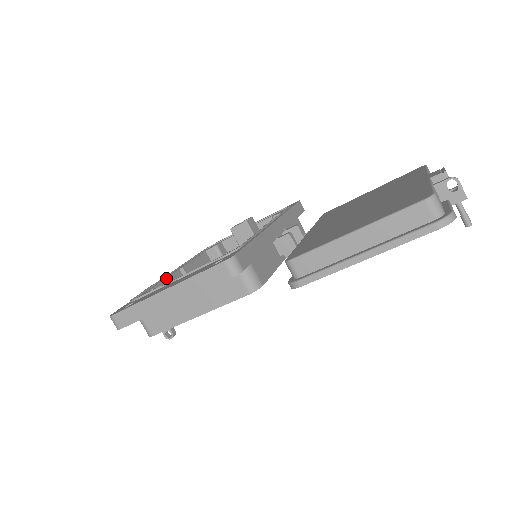
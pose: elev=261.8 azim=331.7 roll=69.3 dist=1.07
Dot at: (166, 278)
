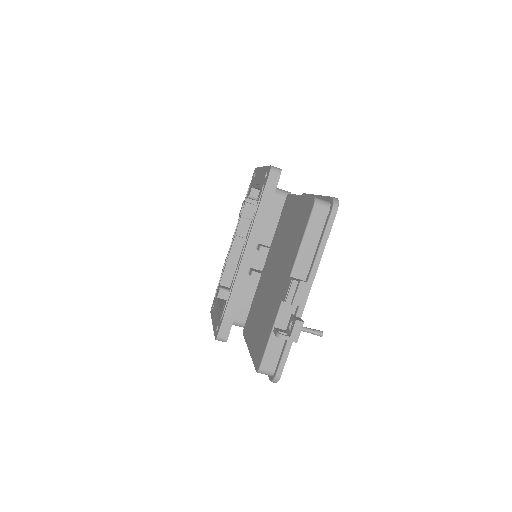
Dot at: (227, 259)
